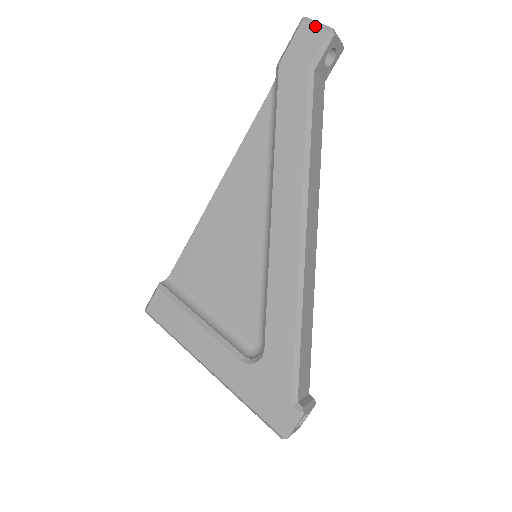
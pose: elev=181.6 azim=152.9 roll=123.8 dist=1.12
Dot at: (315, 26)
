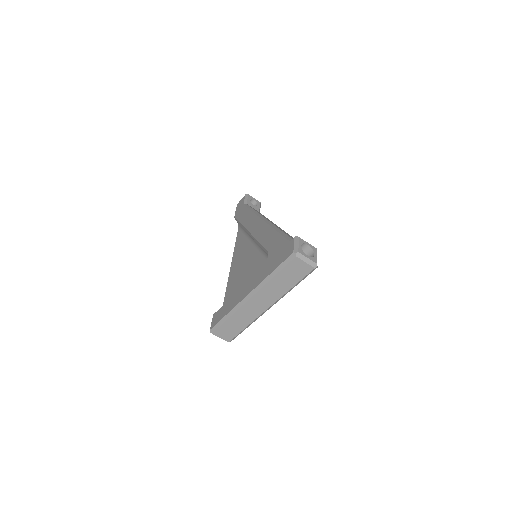
Dot at: (241, 200)
